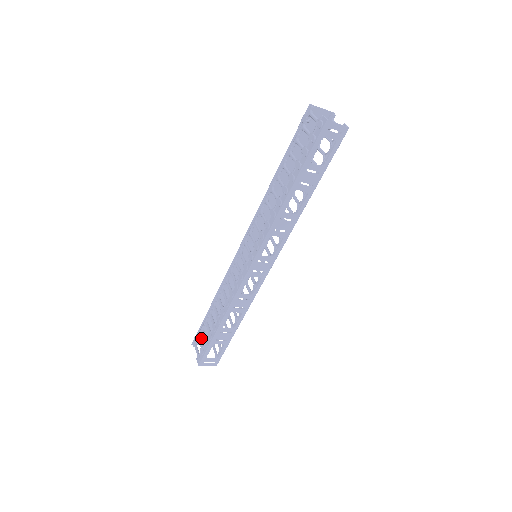
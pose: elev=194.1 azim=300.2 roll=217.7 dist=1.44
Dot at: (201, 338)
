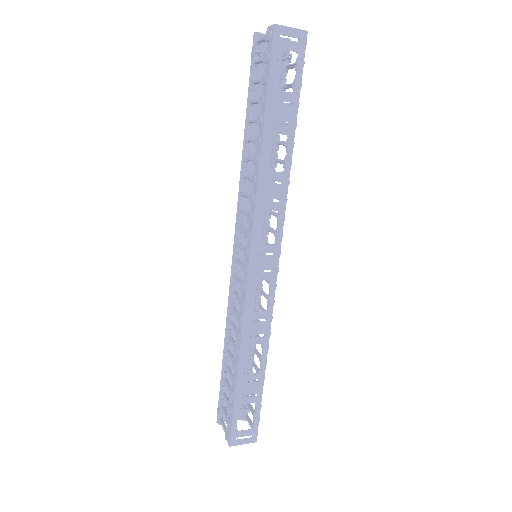
Dot at: (227, 409)
